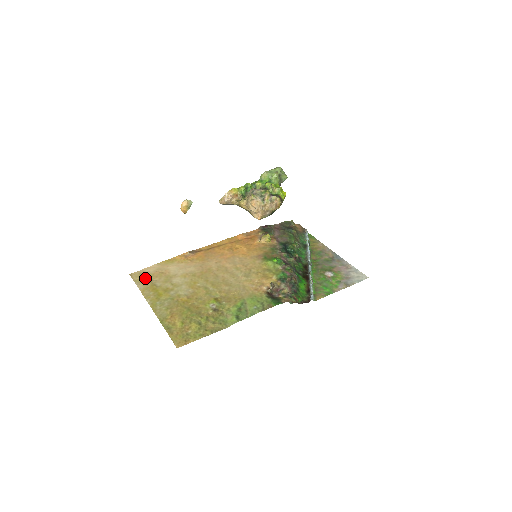
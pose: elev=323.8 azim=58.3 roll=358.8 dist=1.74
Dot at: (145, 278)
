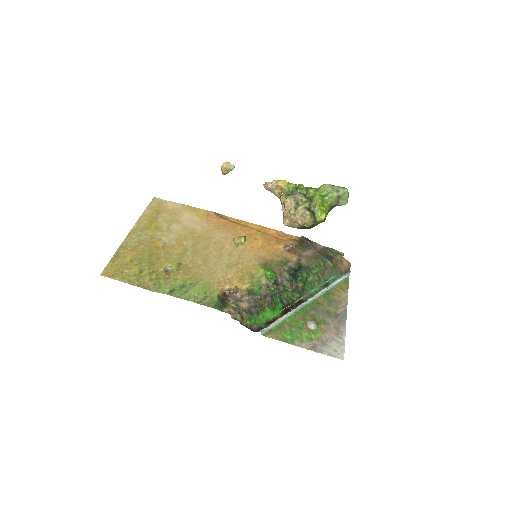
Dot at: (158, 208)
